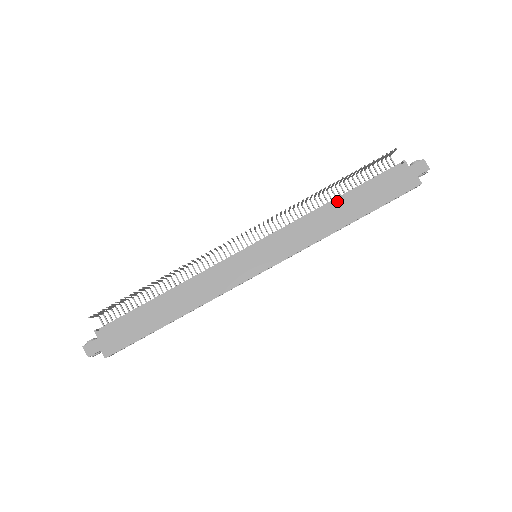
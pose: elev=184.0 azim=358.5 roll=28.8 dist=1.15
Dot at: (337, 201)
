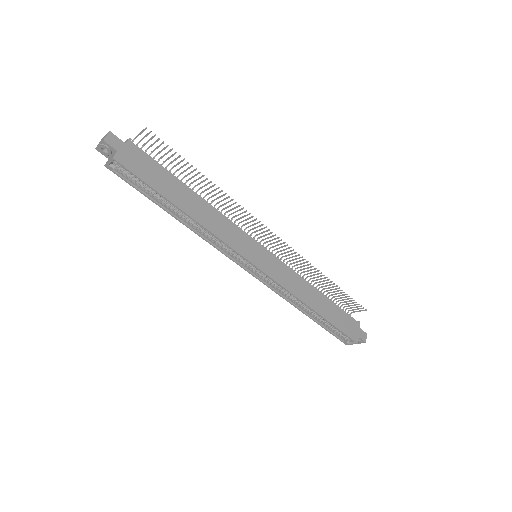
Dot at: (320, 293)
